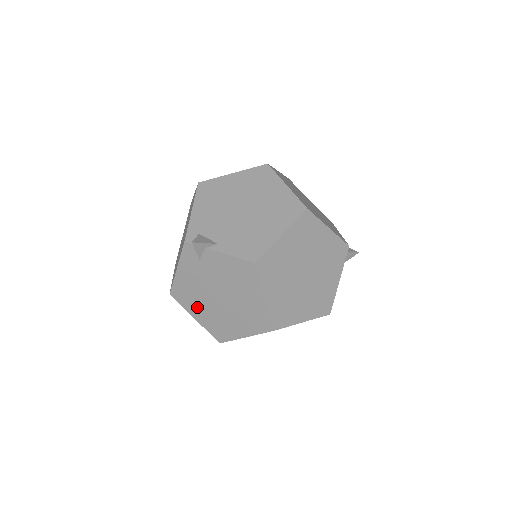
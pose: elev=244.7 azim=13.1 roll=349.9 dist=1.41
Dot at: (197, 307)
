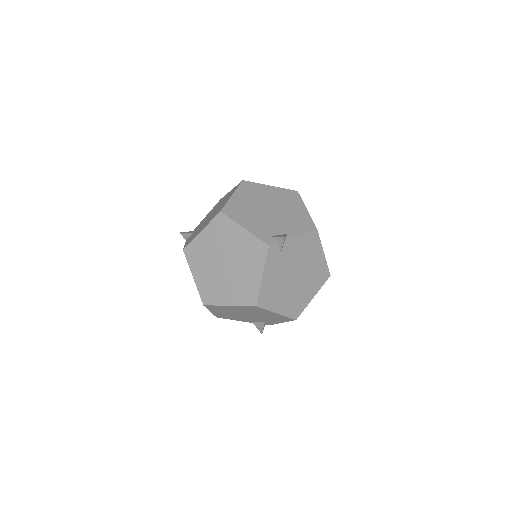
Dot at: (279, 300)
